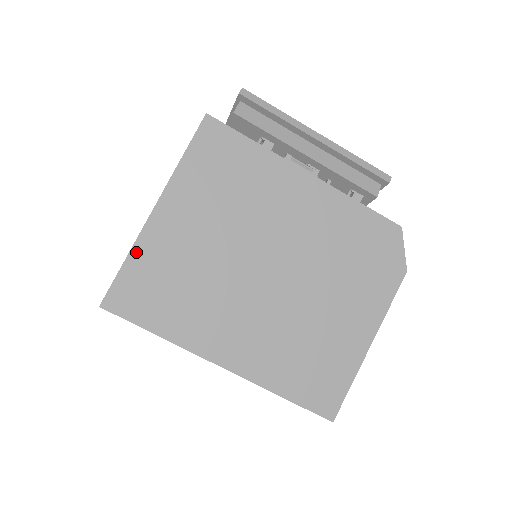
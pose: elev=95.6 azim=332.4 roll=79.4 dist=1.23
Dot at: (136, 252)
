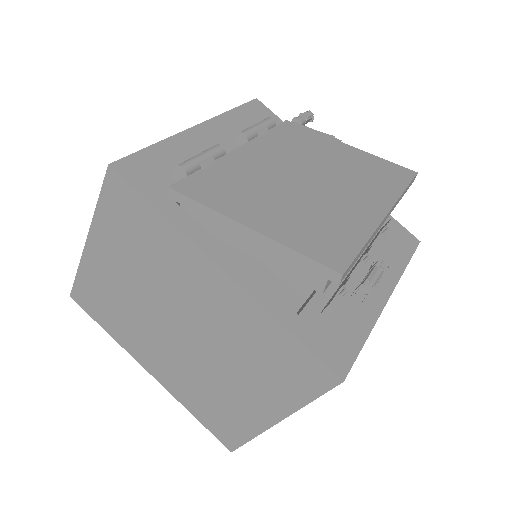
Dot at: occluded
